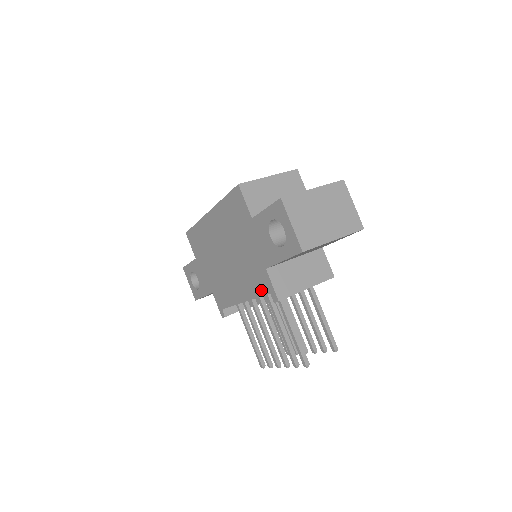
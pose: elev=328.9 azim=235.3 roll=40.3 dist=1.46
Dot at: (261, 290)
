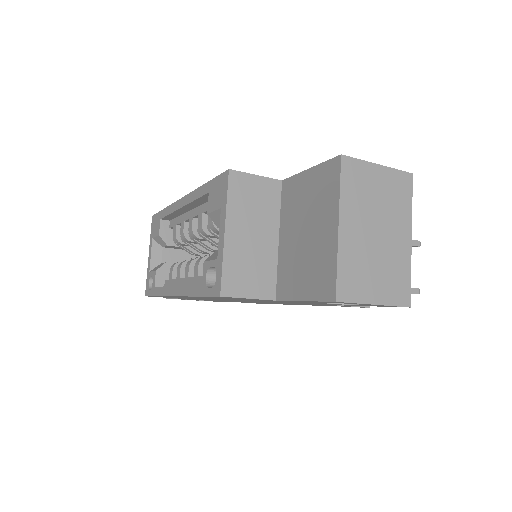
Dot at: occluded
